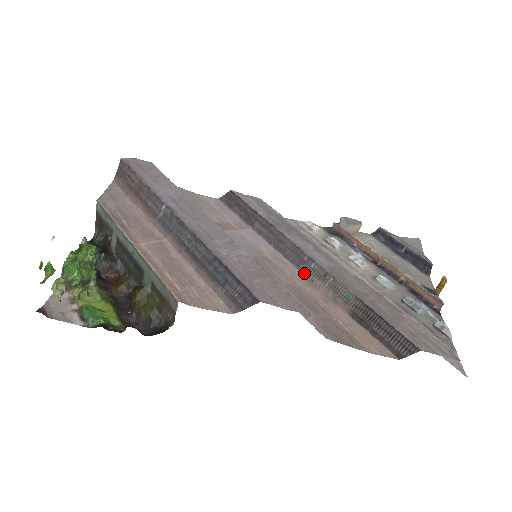
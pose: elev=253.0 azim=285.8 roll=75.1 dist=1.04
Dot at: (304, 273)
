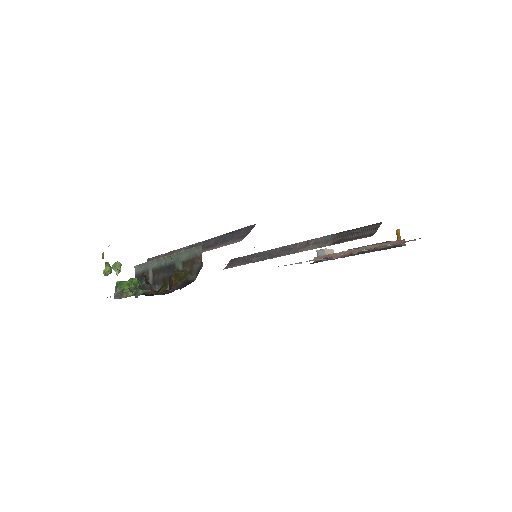
Dot at: (294, 253)
